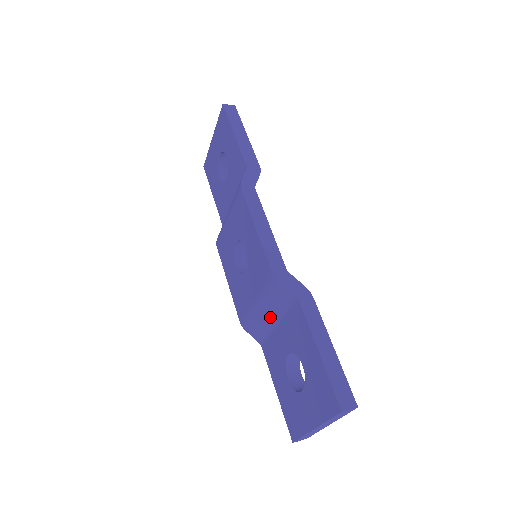
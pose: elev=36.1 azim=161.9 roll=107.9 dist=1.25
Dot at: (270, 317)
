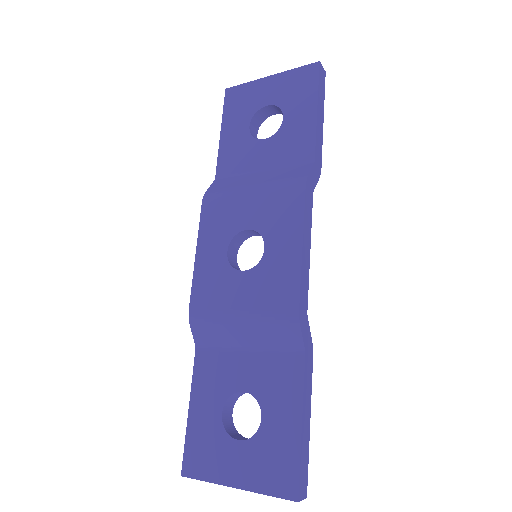
Dot at: (244, 339)
